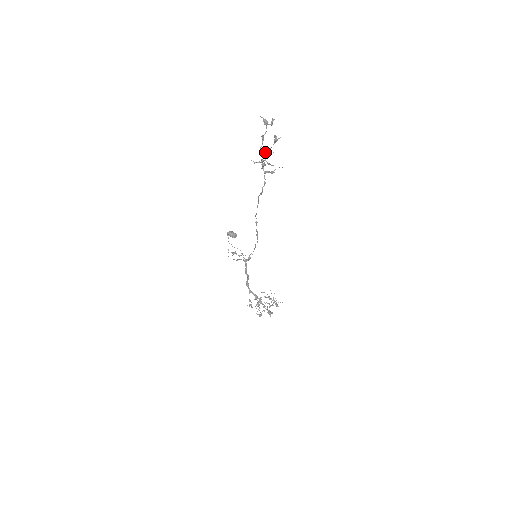
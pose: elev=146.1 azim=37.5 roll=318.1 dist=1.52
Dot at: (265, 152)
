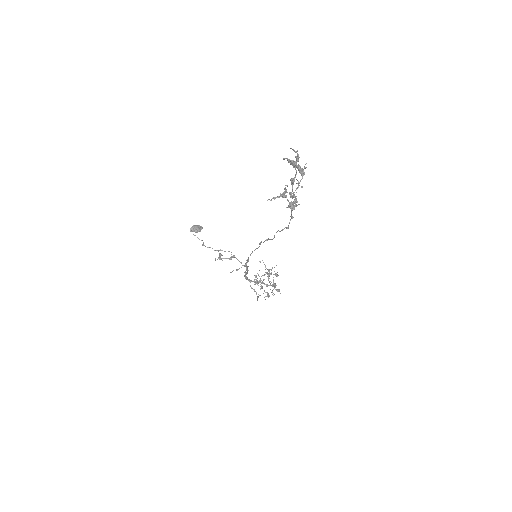
Dot at: (294, 192)
